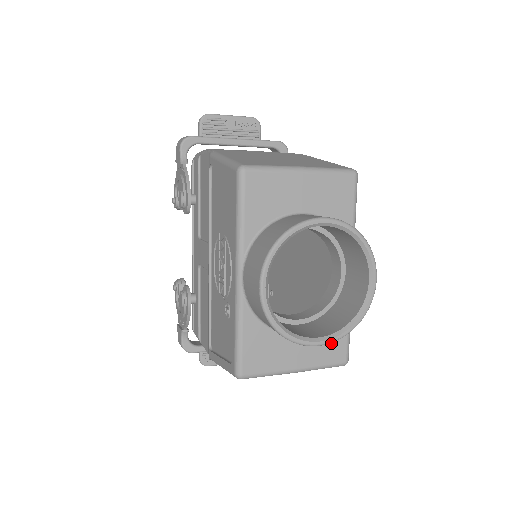
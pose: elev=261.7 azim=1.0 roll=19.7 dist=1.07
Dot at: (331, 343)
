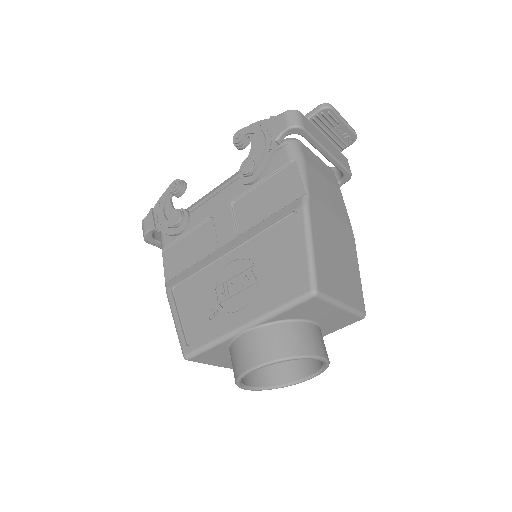
Dot at: occluded
